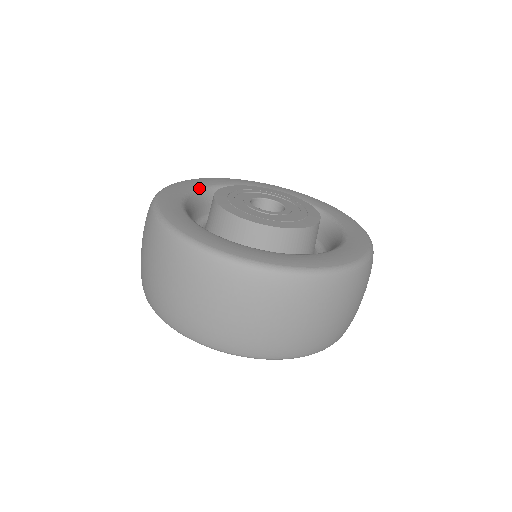
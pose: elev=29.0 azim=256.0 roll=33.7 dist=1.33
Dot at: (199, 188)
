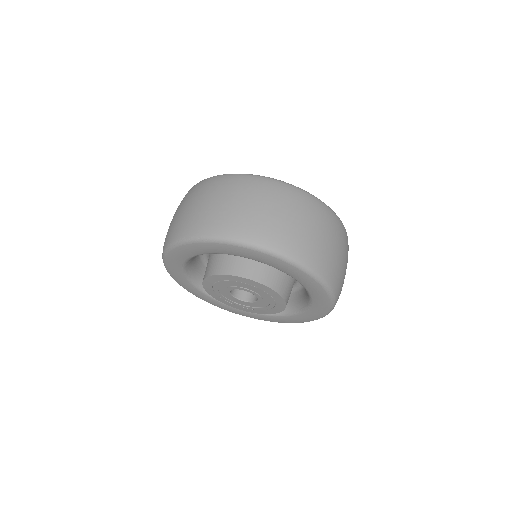
Dot at: occluded
